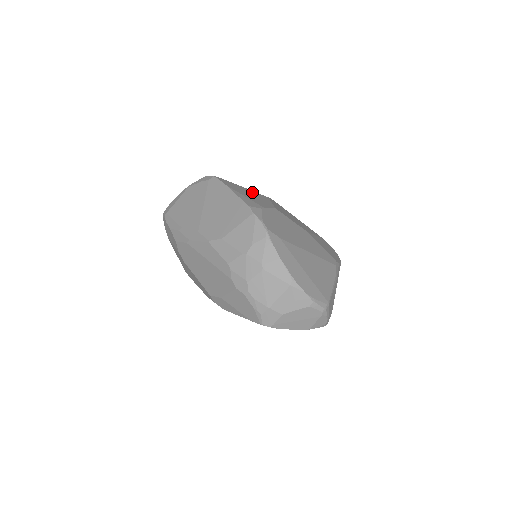
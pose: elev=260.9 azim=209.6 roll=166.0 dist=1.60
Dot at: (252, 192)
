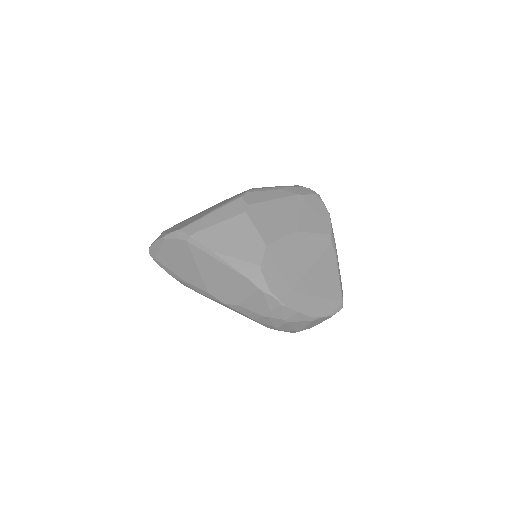
Dot at: (232, 226)
